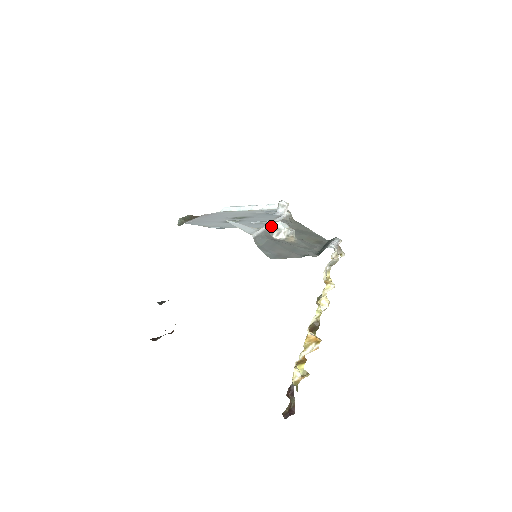
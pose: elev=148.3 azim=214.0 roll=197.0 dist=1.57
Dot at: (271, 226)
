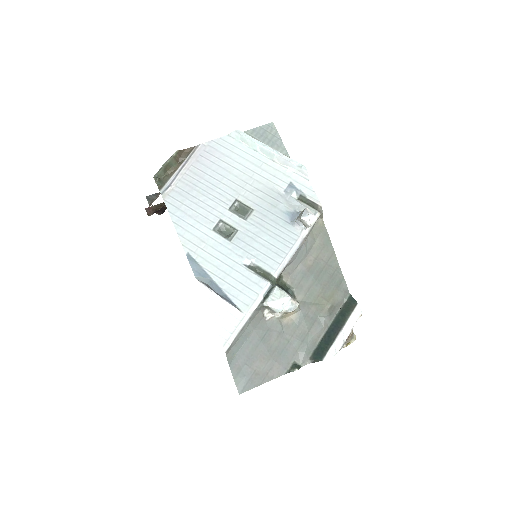
Dot at: (264, 303)
